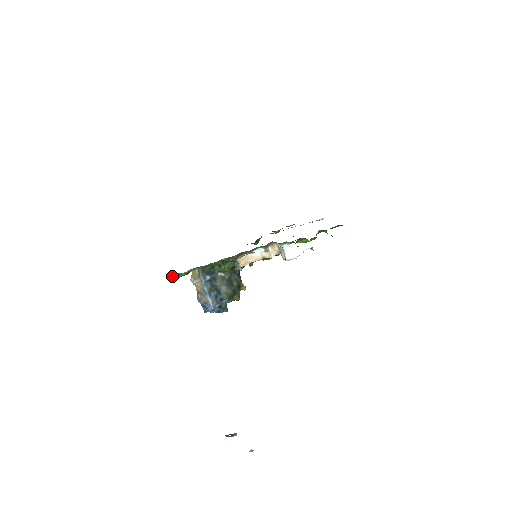
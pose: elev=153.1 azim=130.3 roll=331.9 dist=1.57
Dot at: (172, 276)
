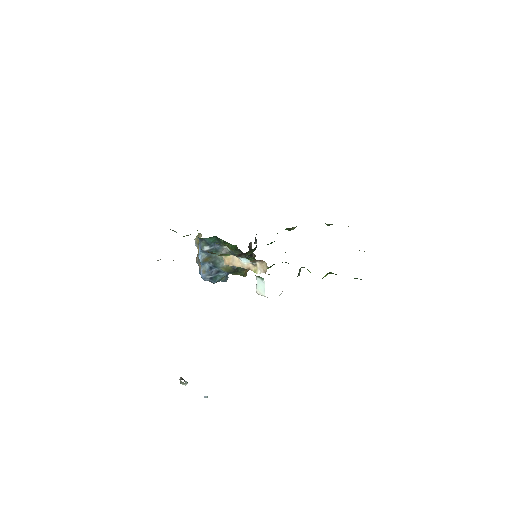
Dot at: (173, 230)
